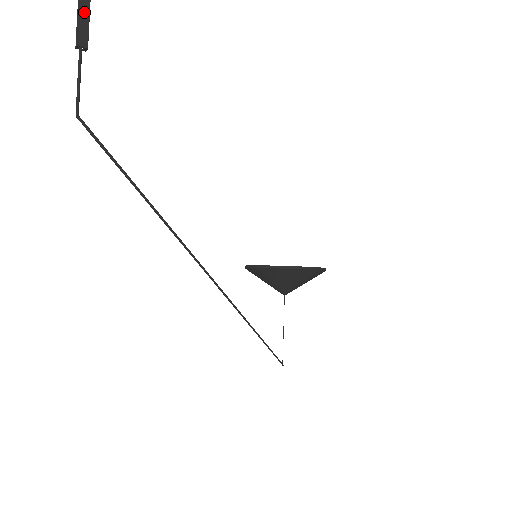
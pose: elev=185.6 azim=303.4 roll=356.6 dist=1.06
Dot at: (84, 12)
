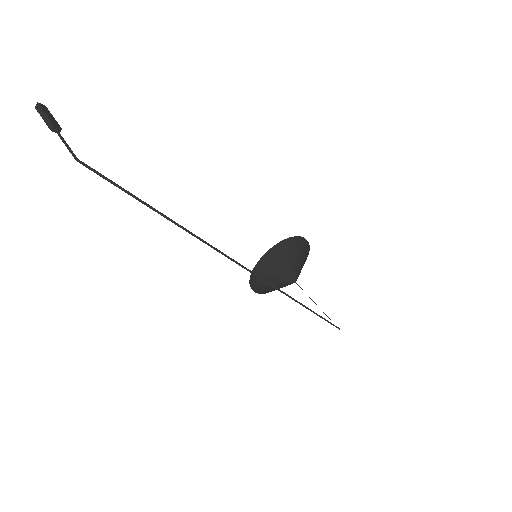
Dot at: (48, 113)
